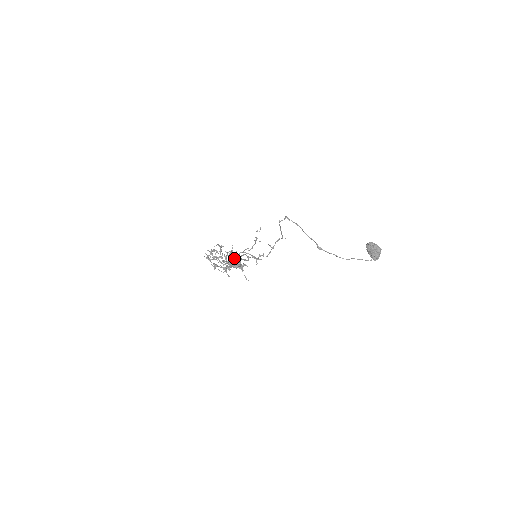
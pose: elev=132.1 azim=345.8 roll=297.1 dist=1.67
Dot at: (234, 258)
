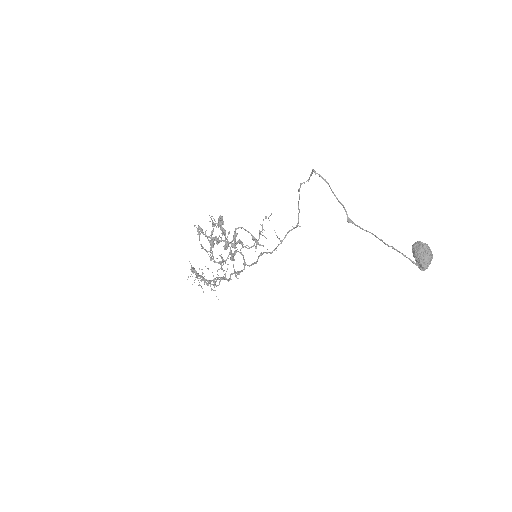
Dot at: occluded
